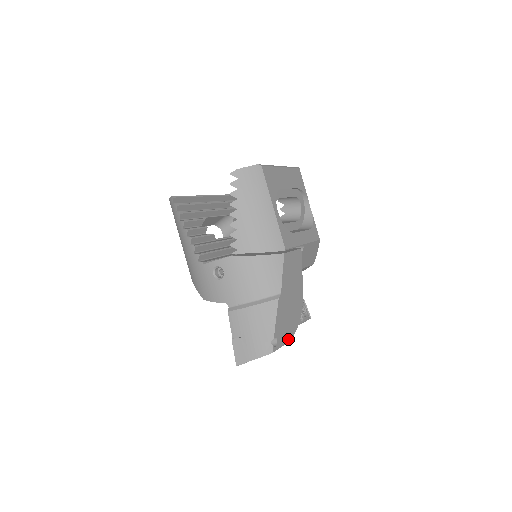
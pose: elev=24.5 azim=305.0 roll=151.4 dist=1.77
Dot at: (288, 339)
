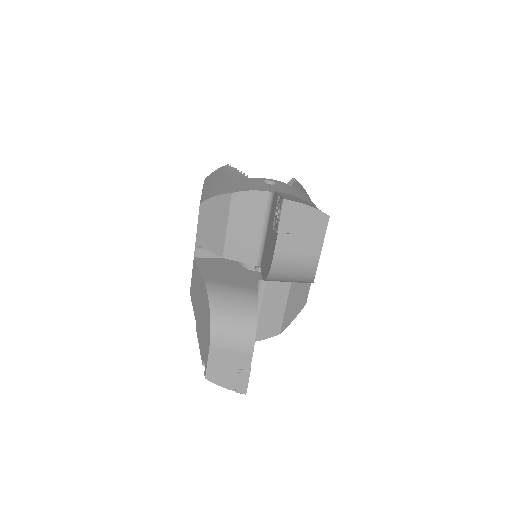
Dot at: occluded
